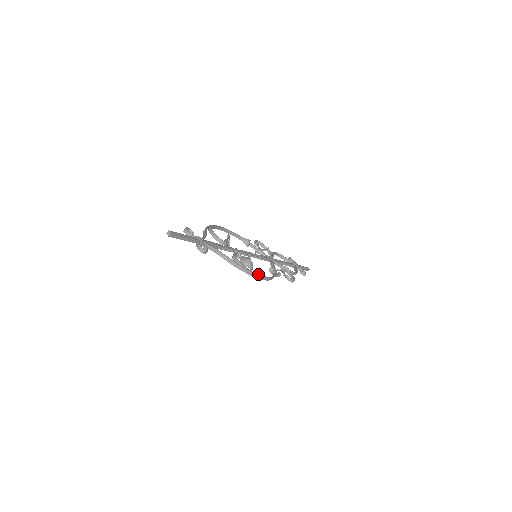
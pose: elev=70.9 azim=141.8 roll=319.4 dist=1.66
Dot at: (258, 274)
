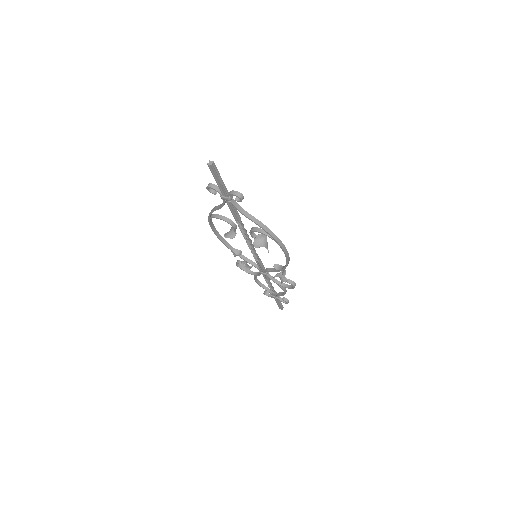
Dot at: (283, 245)
